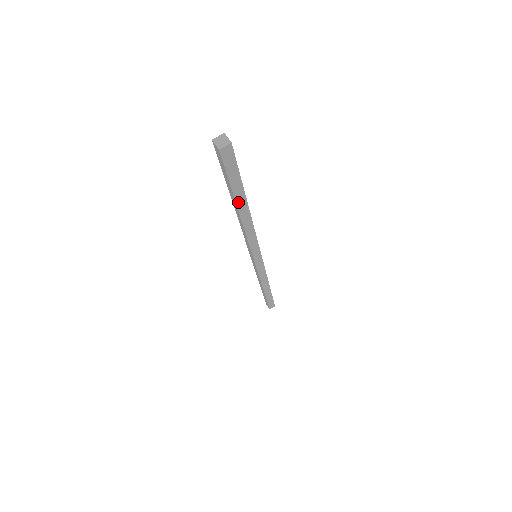
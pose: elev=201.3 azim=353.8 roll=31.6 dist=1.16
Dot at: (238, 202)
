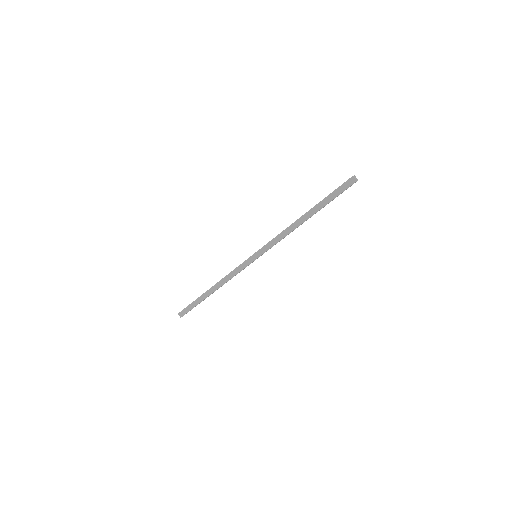
Dot at: occluded
